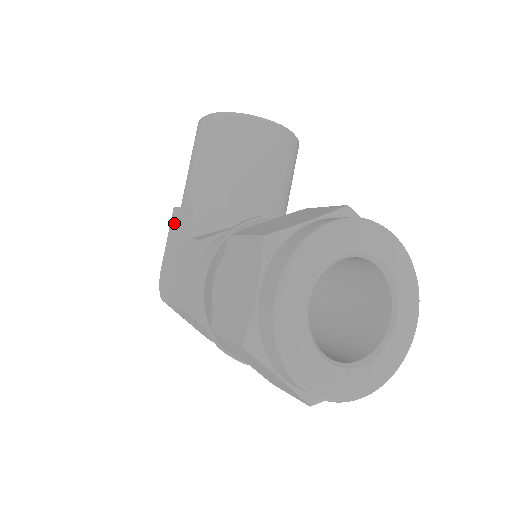
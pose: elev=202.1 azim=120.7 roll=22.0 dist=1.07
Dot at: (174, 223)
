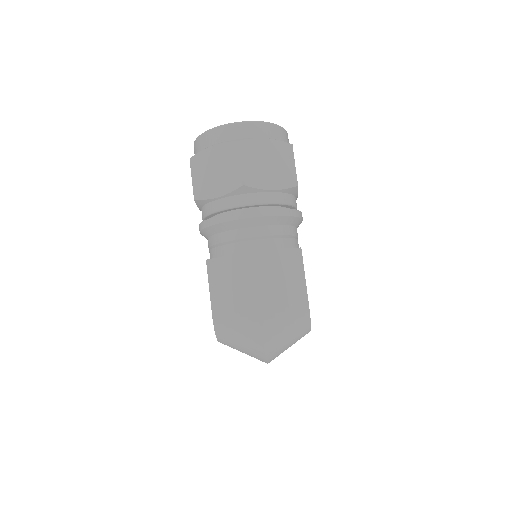
Dot at: occluded
